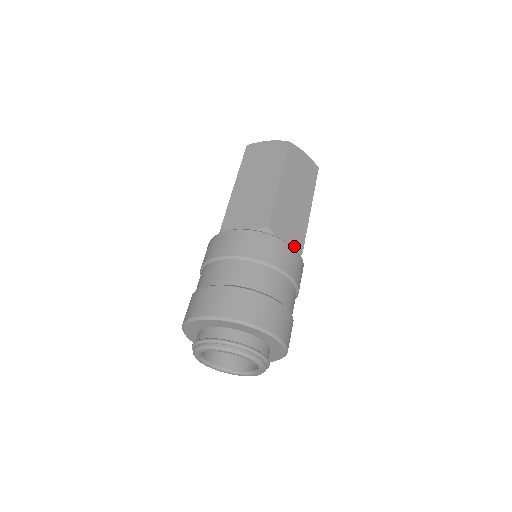
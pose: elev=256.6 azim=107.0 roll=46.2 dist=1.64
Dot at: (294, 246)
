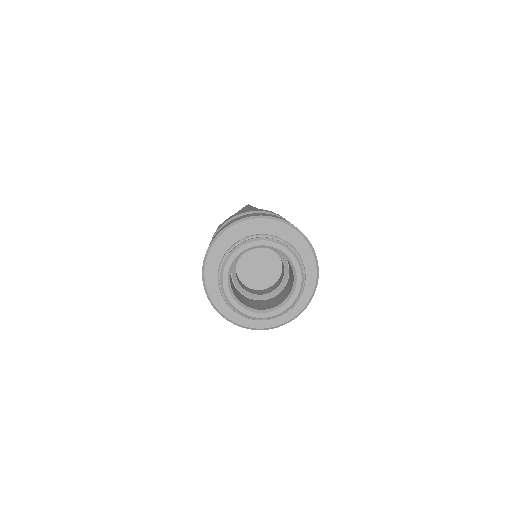
Dot at: occluded
